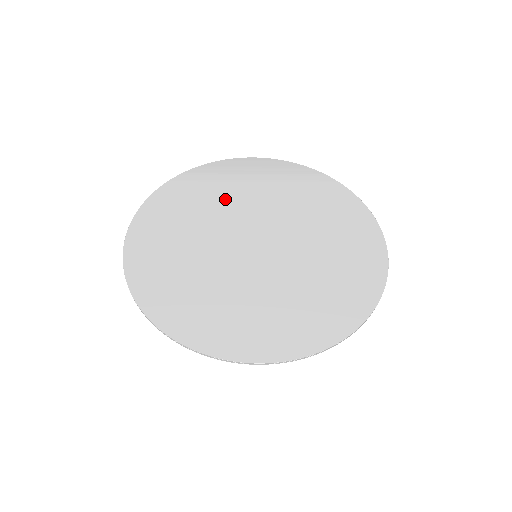
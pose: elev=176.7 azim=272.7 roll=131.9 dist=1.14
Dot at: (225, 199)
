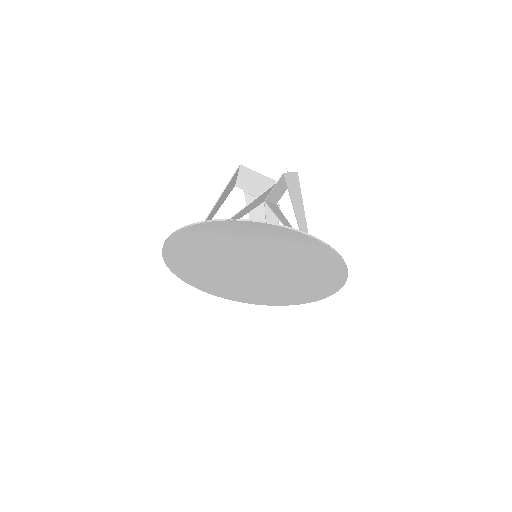
Dot at: (229, 248)
